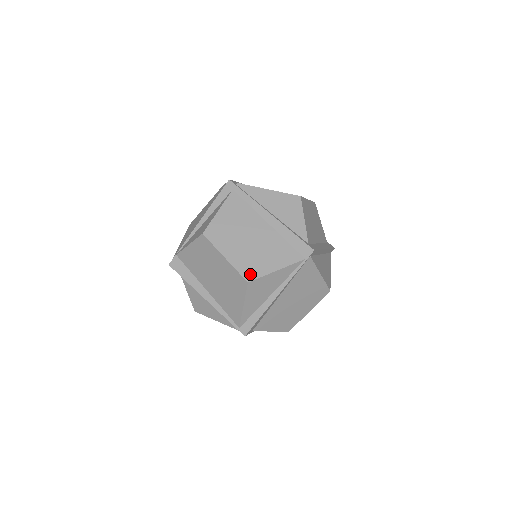
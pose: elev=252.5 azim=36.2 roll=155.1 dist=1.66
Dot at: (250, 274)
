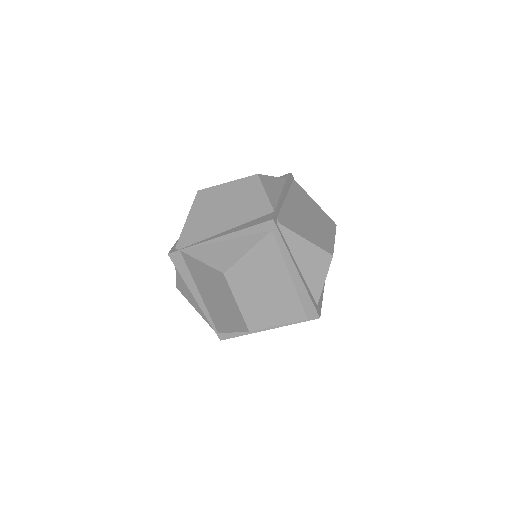
Dot at: (254, 324)
